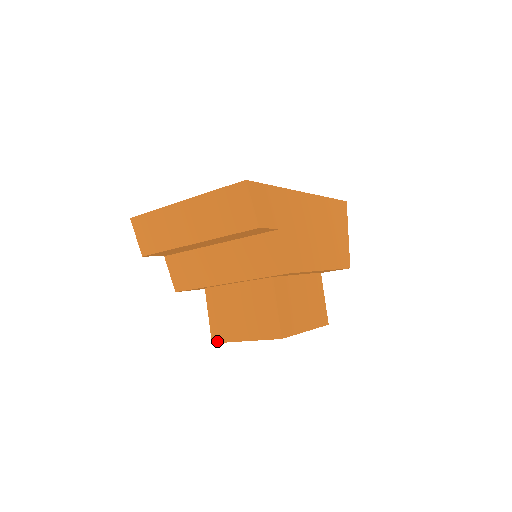
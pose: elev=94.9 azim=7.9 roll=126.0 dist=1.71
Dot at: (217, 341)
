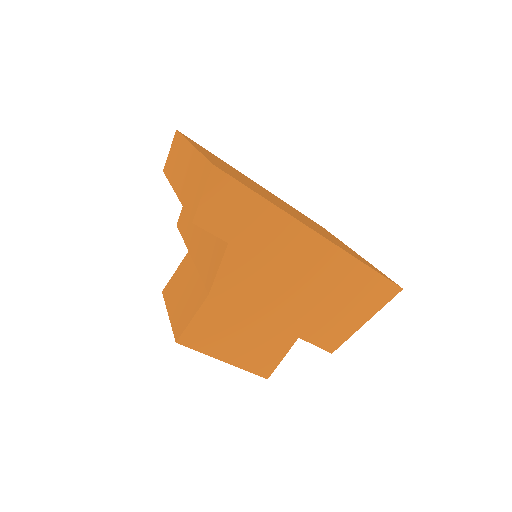
Dot at: (164, 294)
